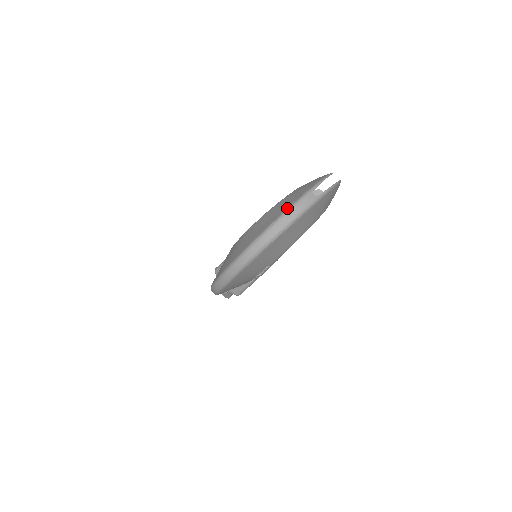
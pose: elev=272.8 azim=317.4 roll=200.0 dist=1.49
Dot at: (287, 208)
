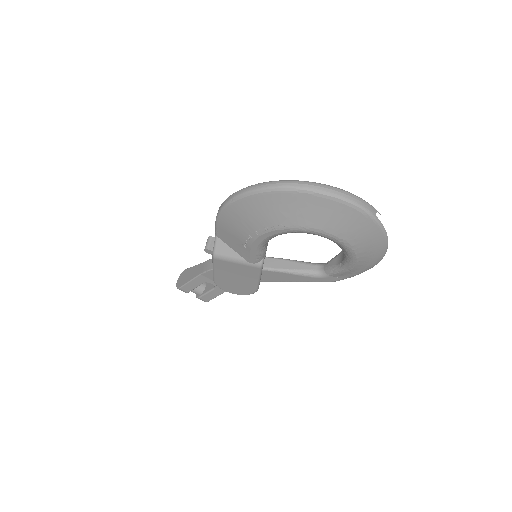
Dot at: (353, 194)
